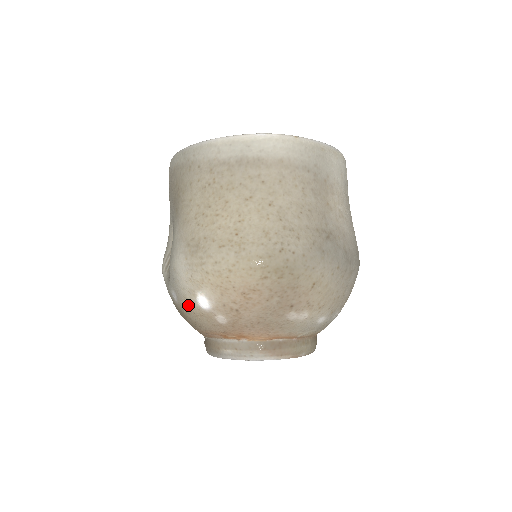
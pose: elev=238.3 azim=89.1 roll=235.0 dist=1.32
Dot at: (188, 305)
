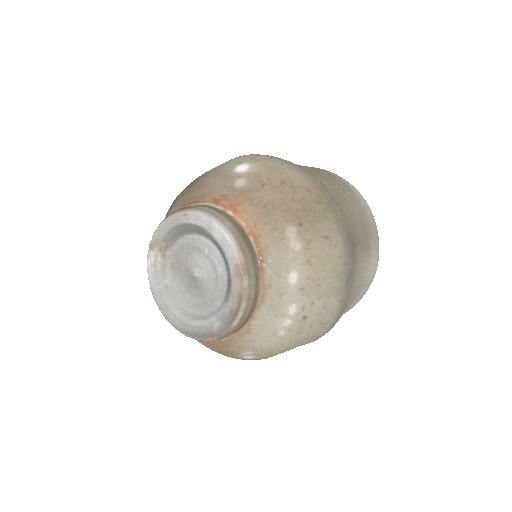
Dot at: (221, 169)
